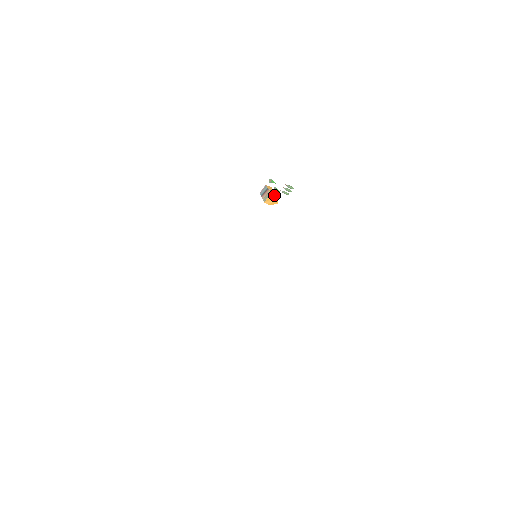
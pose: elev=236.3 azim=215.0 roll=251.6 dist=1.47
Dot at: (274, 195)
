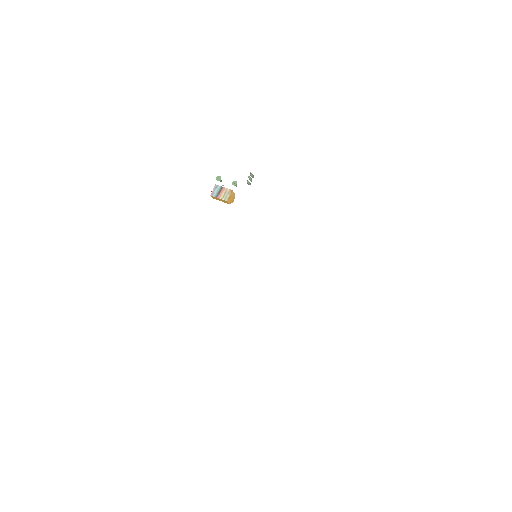
Dot at: (232, 191)
